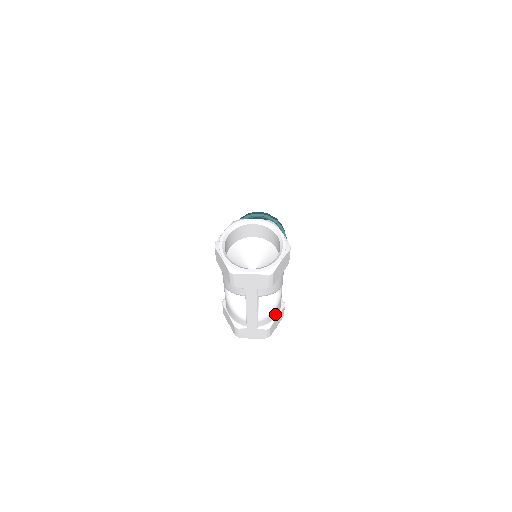
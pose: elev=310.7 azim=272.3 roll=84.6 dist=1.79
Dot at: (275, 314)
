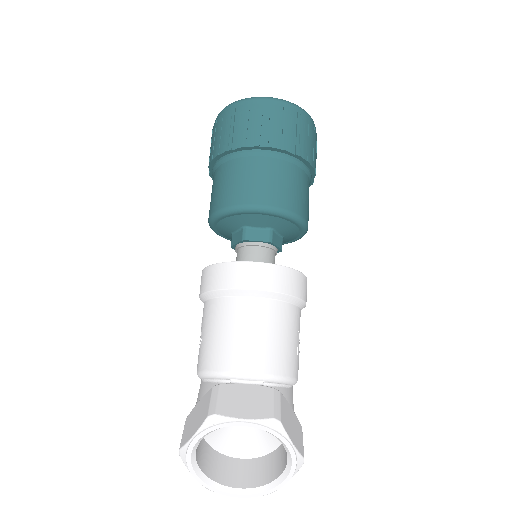
Dot at: occluded
